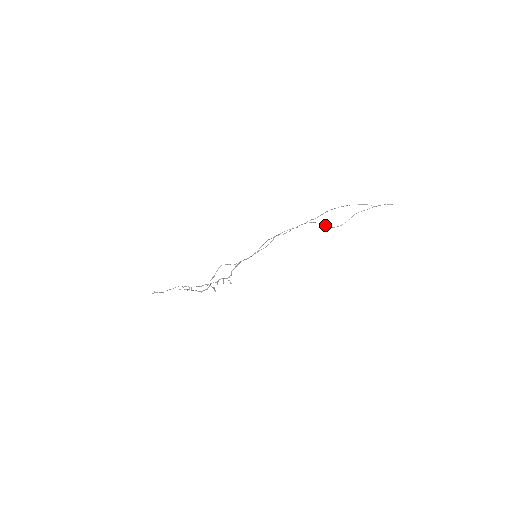
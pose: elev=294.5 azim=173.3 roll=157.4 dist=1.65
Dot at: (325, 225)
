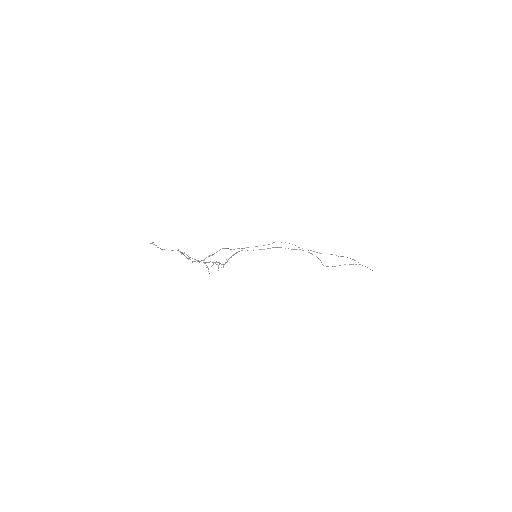
Dot at: (321, 262)
